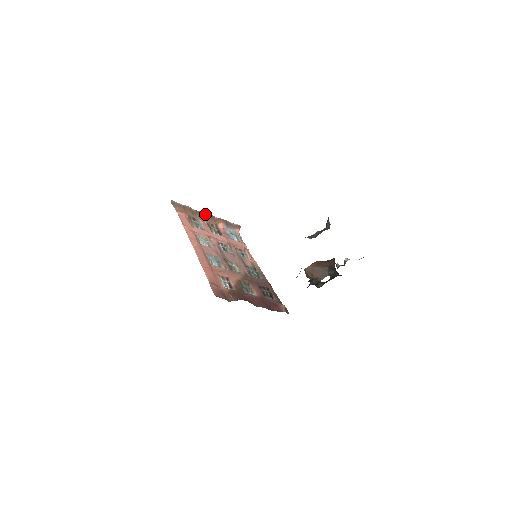
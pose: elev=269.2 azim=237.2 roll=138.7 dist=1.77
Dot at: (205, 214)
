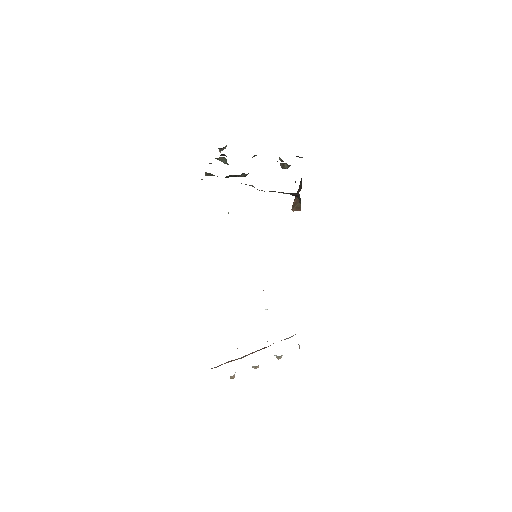
Dot at: occluded
